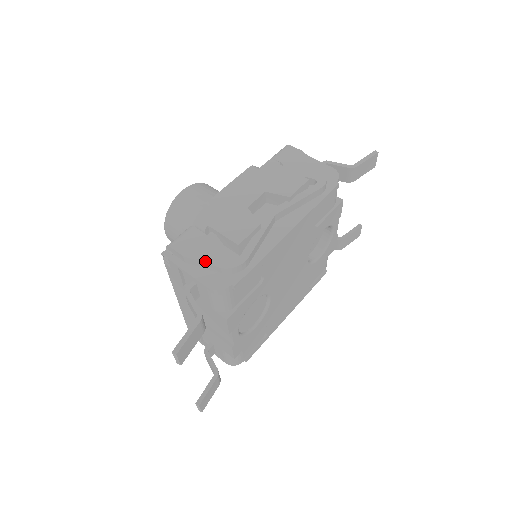
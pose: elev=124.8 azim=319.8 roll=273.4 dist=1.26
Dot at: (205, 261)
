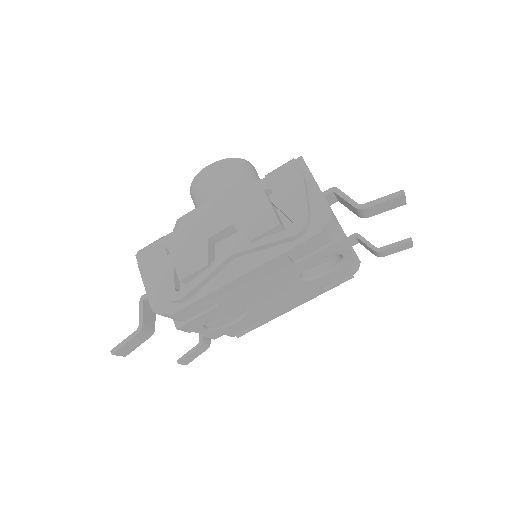
Dot at: (153, 283)
